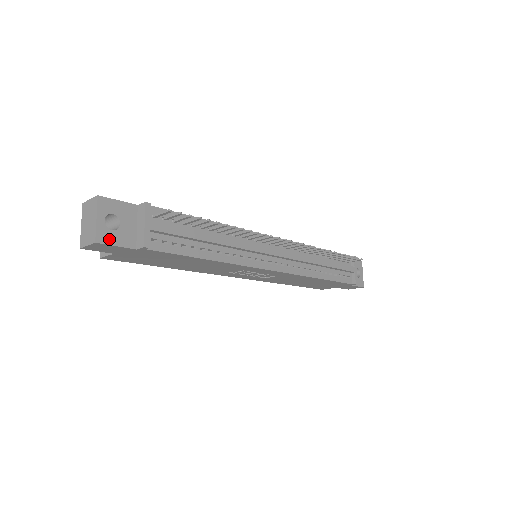
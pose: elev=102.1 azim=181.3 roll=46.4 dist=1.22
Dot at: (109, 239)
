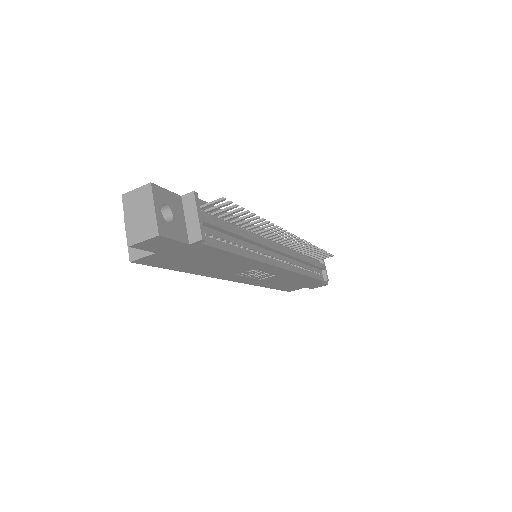
Dot at: (168, 232)
